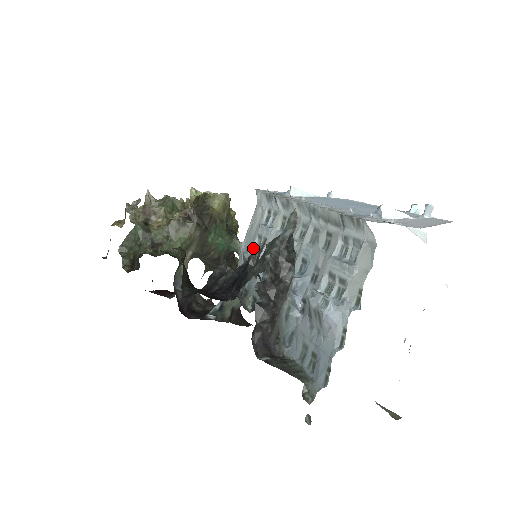
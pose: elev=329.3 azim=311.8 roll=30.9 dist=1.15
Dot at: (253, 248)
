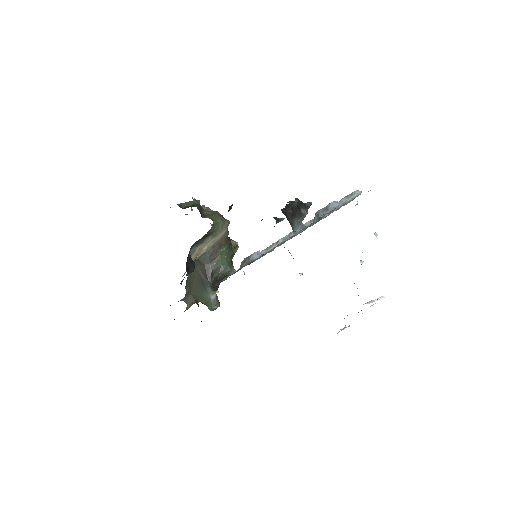
Dot at: occluded
